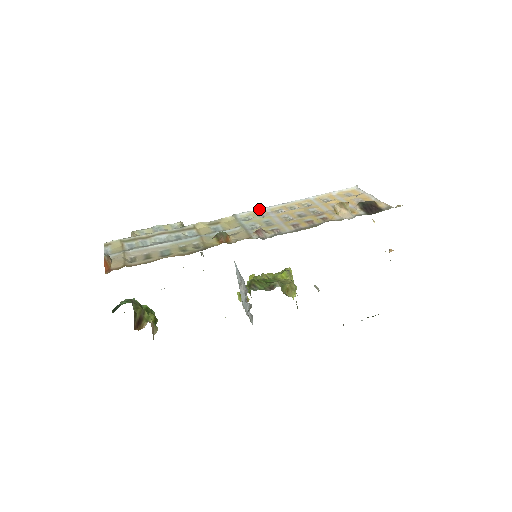
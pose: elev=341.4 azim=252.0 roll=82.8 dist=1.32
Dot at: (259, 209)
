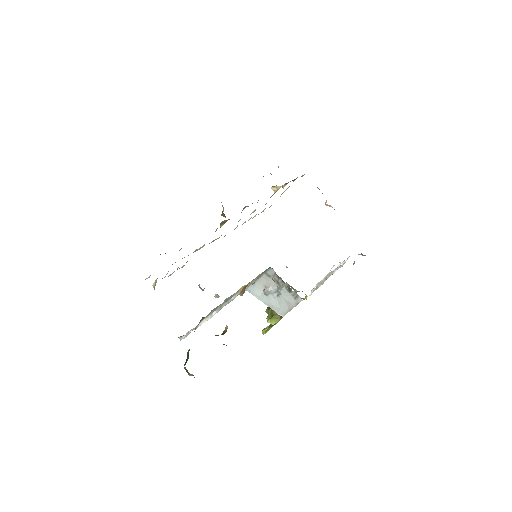
Dot at: occluded
